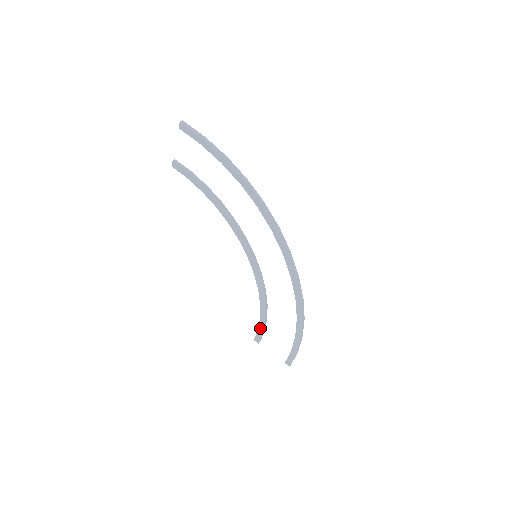
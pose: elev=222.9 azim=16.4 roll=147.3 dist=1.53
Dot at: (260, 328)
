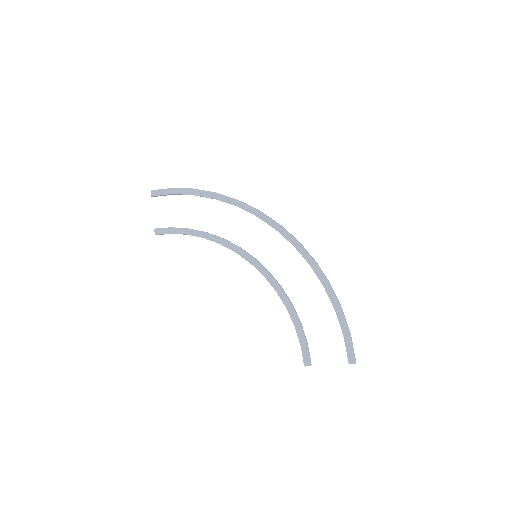
Dot at: (301, 340)
